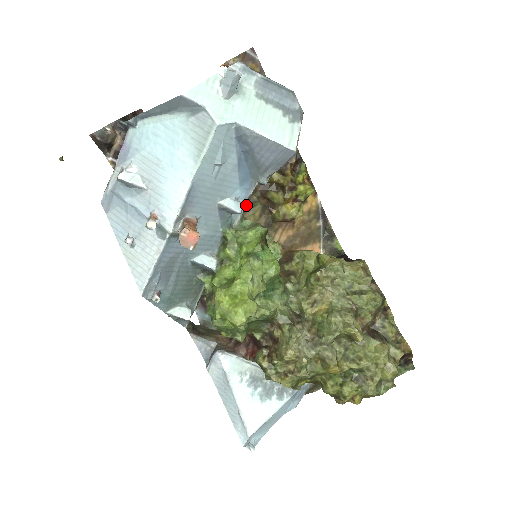
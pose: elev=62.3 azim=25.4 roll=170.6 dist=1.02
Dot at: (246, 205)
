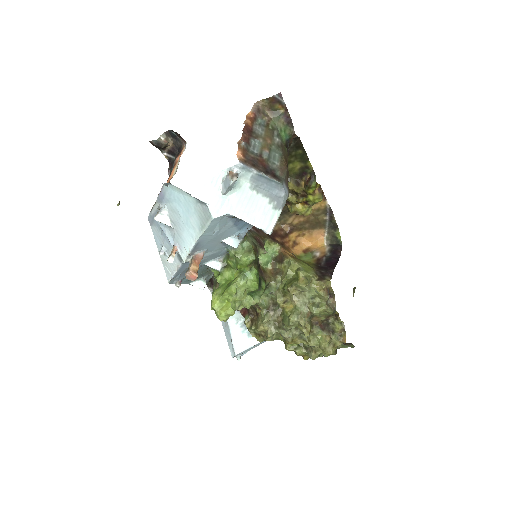
Dot at: occluded
